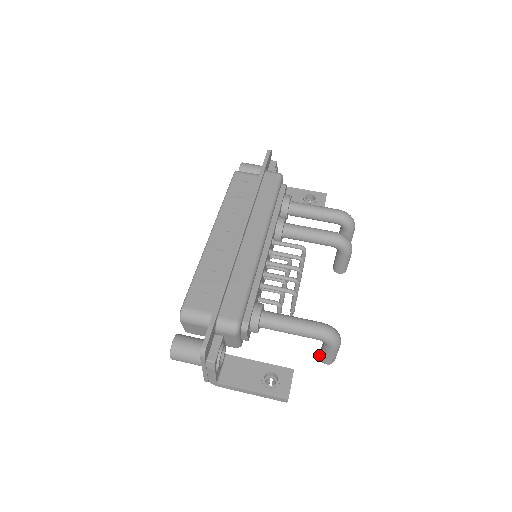
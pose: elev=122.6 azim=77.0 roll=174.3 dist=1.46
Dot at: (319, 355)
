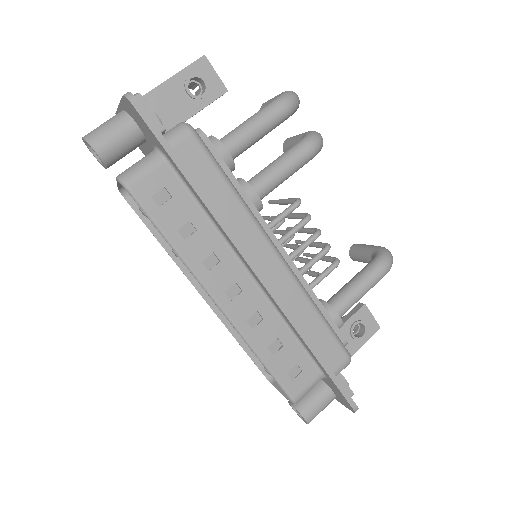
Dot at: (353, 260)
